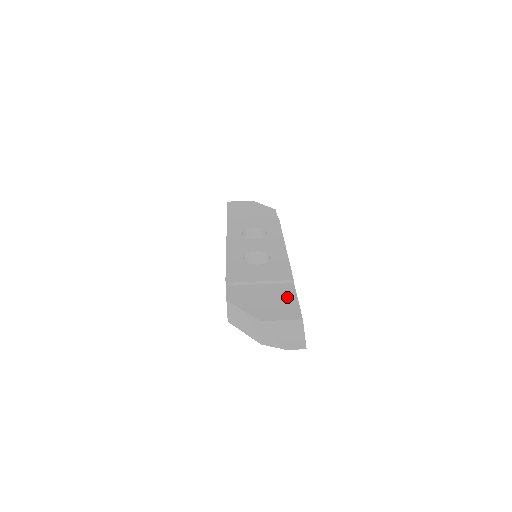
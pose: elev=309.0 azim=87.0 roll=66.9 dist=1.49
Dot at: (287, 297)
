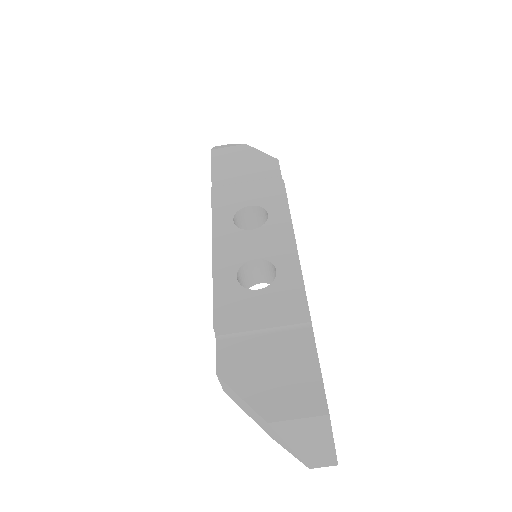
Dot at: (304, 362)
